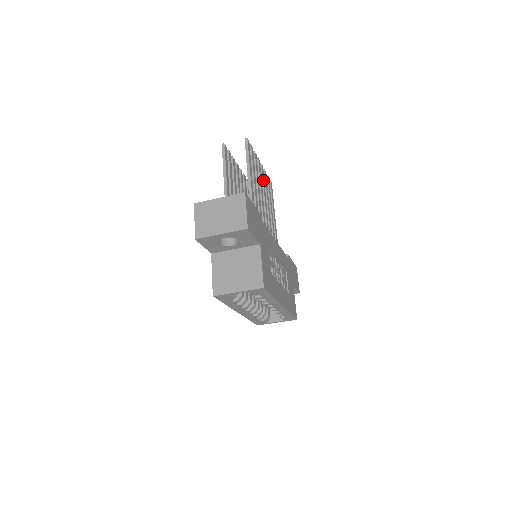
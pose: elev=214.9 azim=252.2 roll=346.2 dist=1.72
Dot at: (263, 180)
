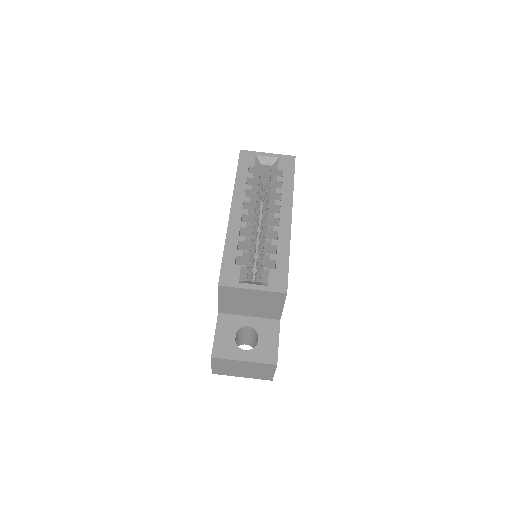
Dot at: occluded
